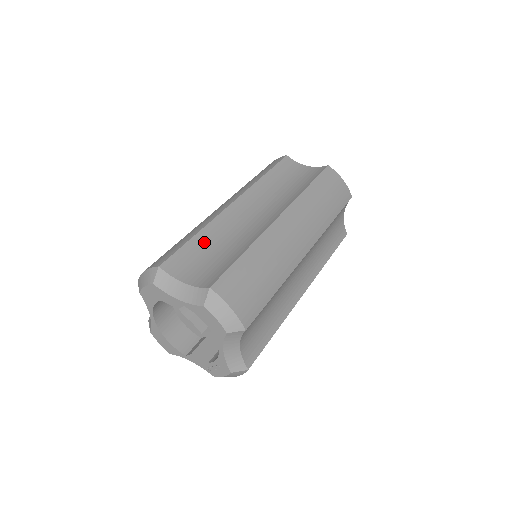
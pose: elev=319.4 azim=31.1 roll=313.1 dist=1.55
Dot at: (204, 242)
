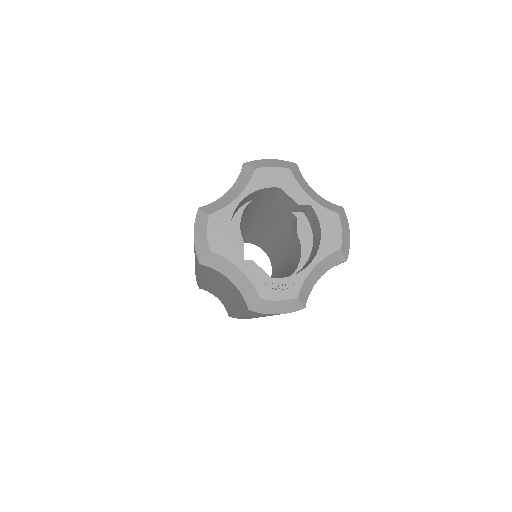
Dot at: occluded
